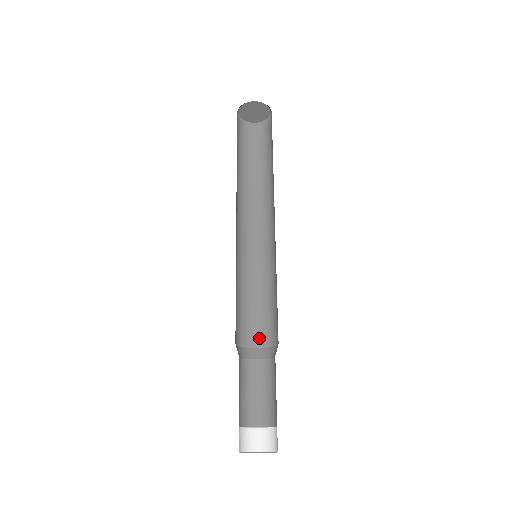
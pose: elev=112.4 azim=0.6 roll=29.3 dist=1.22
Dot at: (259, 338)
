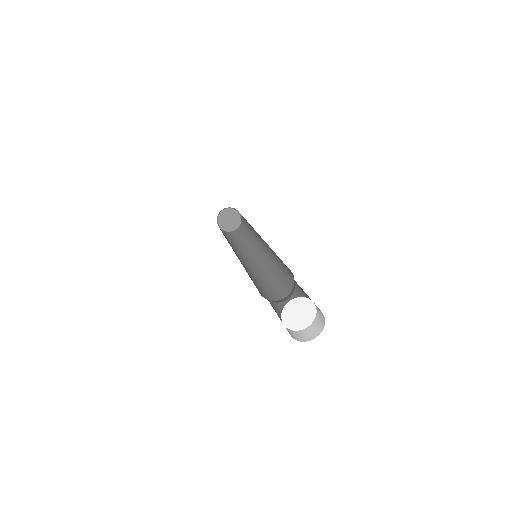
Dot at: (262, 294)
